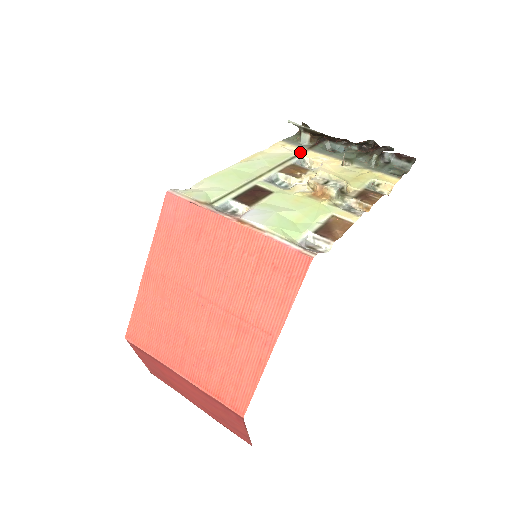
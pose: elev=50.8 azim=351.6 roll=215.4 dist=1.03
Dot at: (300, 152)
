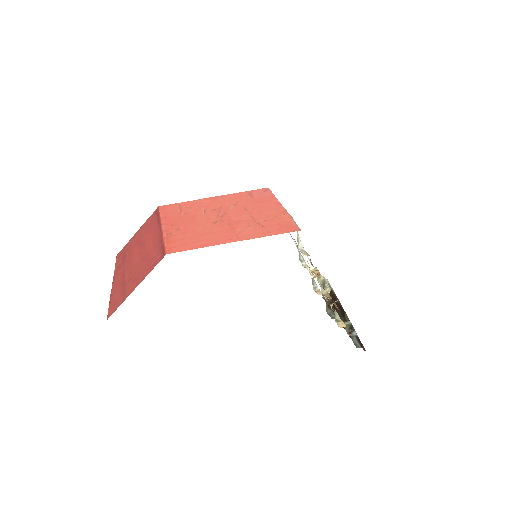
Dot at: occluded
